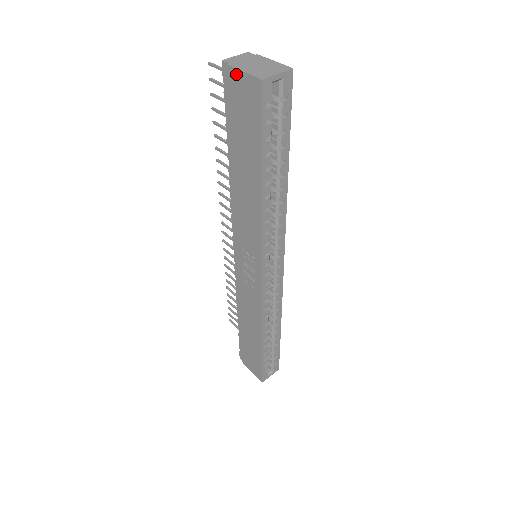
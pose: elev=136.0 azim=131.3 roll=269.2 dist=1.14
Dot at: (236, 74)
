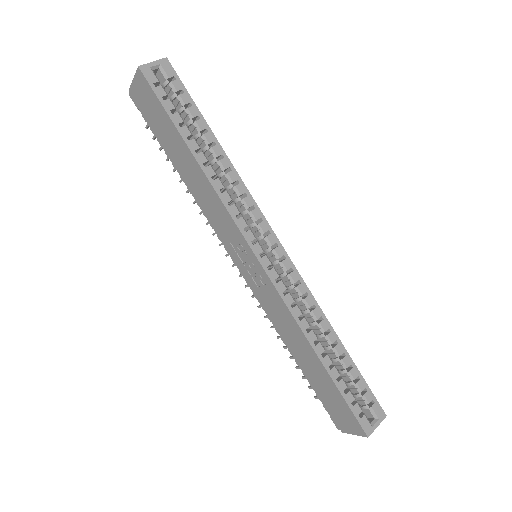
Dot at: (133, 88)
